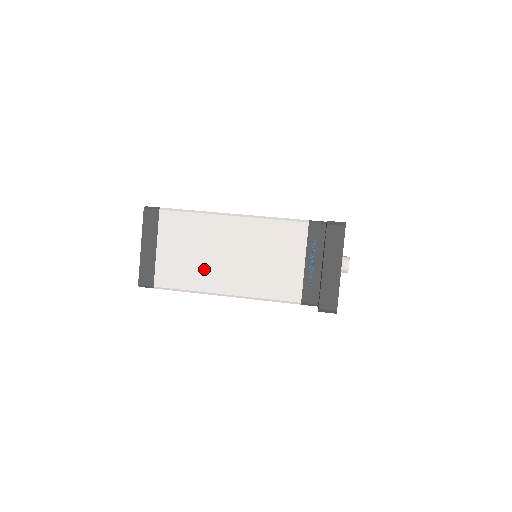
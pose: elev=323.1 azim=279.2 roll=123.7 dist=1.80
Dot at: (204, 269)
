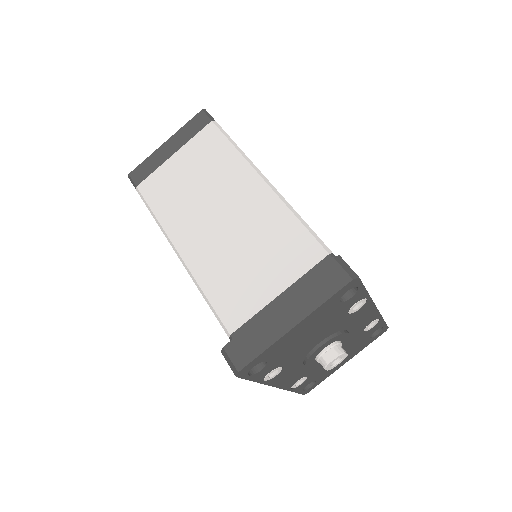
Dot at: (187, 209)
